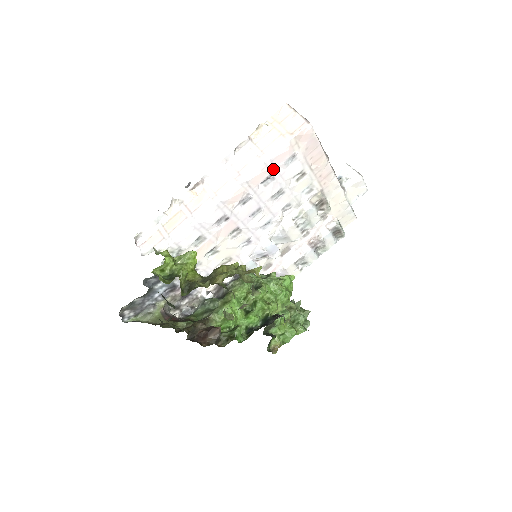
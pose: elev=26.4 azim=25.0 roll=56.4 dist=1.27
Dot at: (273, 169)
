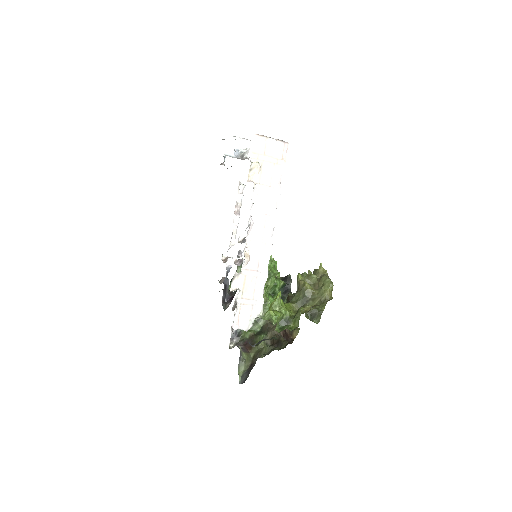
Dot at: occluded
